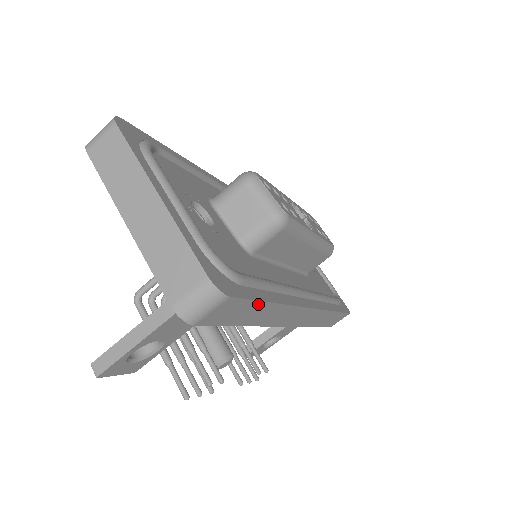
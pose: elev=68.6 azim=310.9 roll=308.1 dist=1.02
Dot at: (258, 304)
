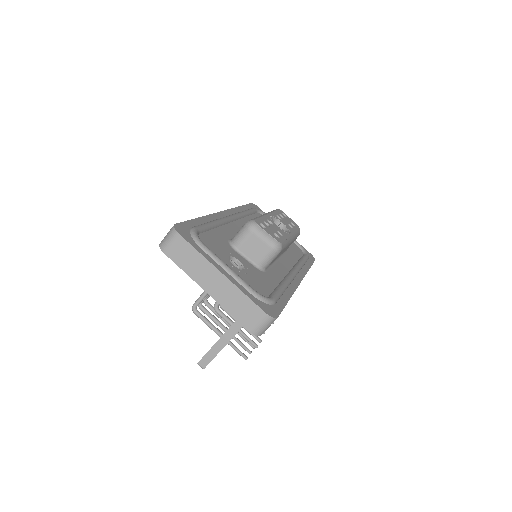
Dot at: occluded
